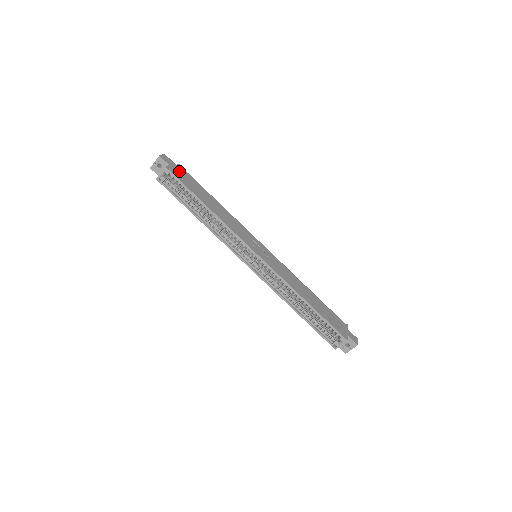
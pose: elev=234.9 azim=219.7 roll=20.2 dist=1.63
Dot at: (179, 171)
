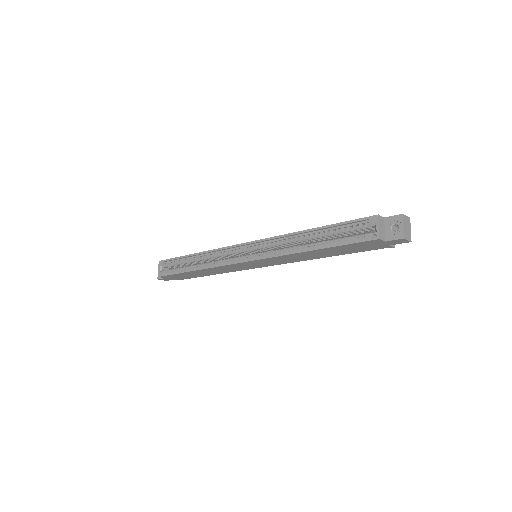
Dot at: occluded
